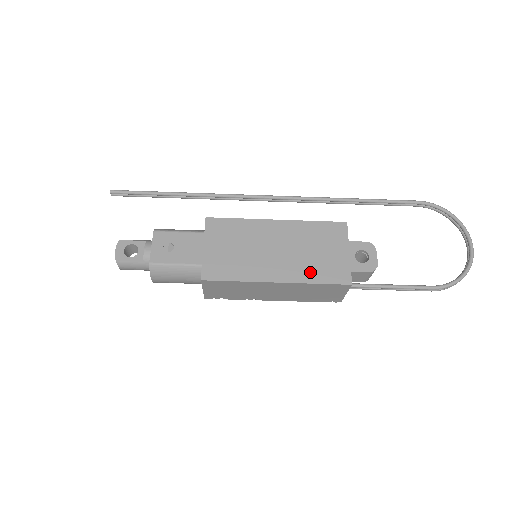
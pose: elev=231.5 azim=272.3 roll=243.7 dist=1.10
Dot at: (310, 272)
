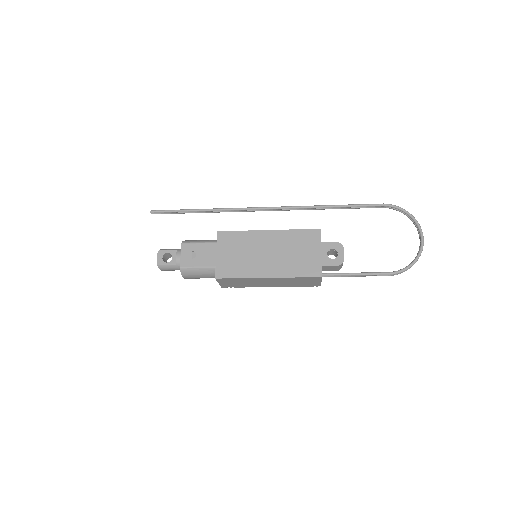
Dot at: (292, 269)
